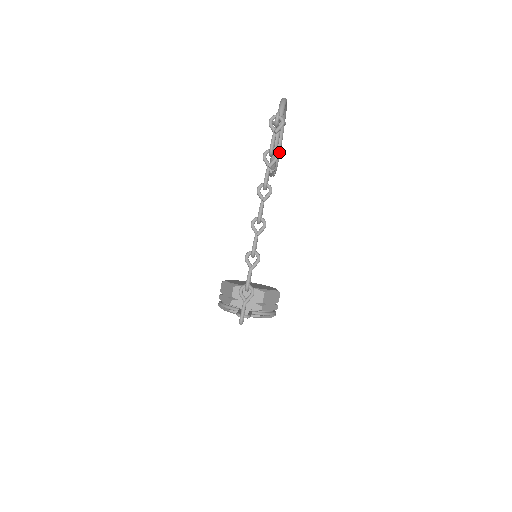
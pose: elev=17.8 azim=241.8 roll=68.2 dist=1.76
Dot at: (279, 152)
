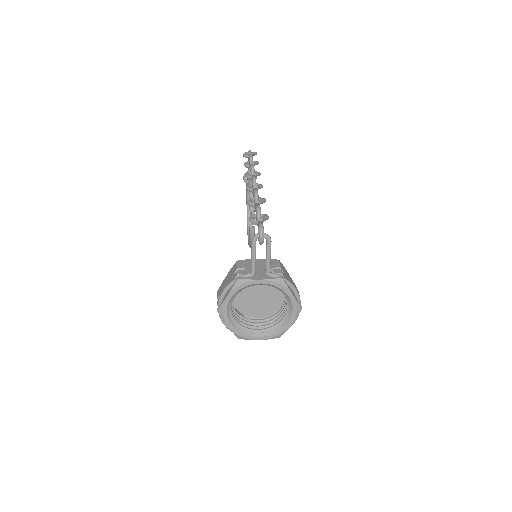
Dot at: occluded
